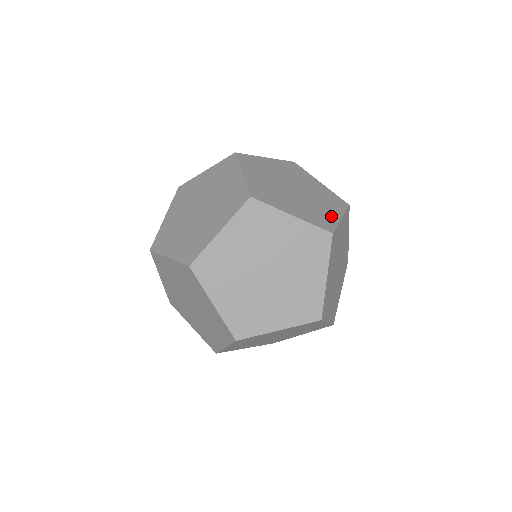
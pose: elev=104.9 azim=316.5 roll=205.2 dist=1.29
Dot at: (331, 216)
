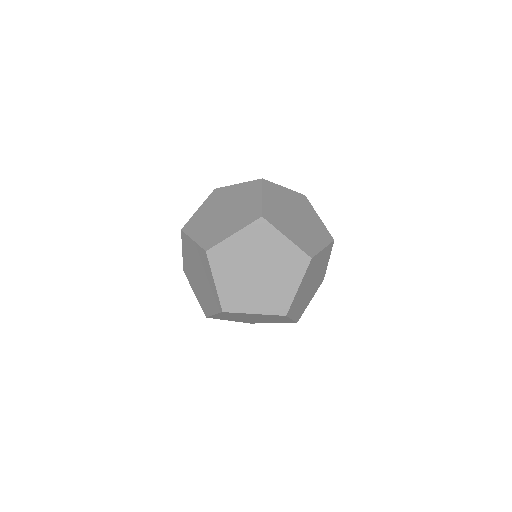
Dot at: (316, 245)
